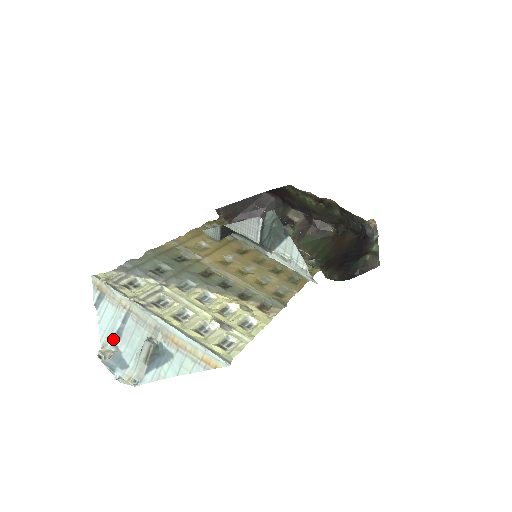
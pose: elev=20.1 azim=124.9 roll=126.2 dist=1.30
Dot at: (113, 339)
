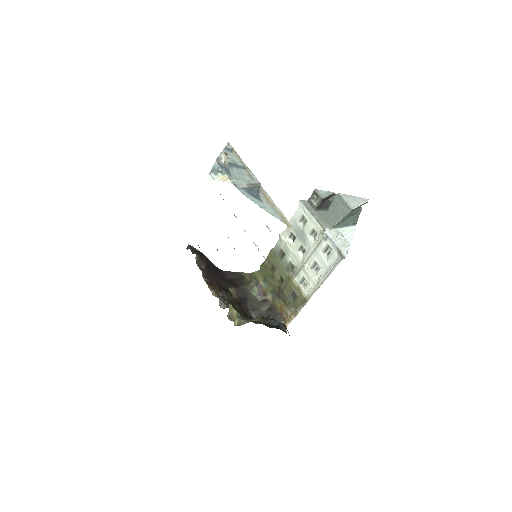
Dot at: (230, 162)
